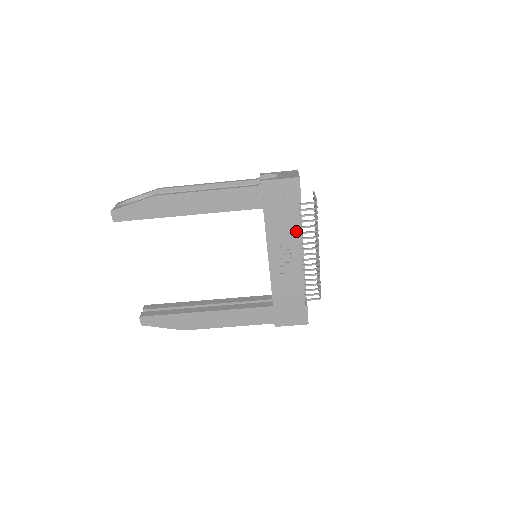
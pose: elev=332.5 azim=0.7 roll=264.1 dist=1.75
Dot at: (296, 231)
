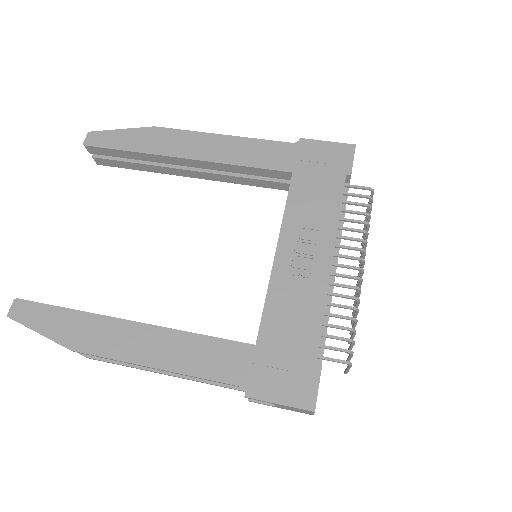
Dot at: (333, 216)
